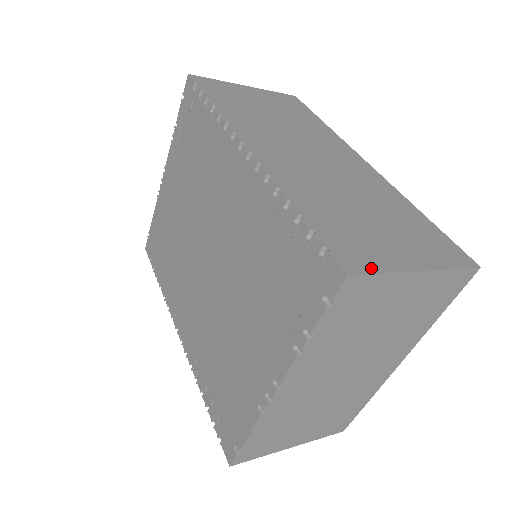
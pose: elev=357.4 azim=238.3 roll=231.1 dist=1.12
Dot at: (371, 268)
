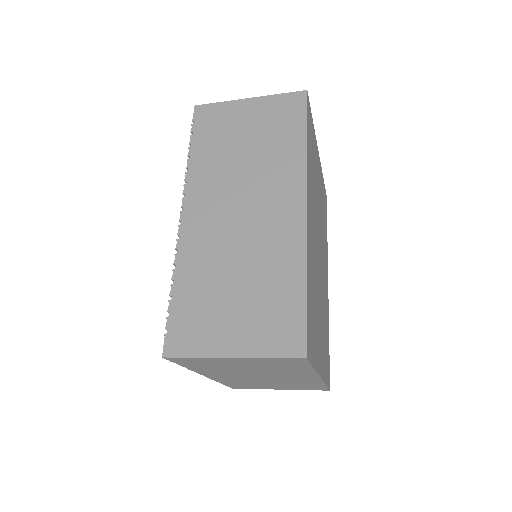
Dot at: (187, 352)
